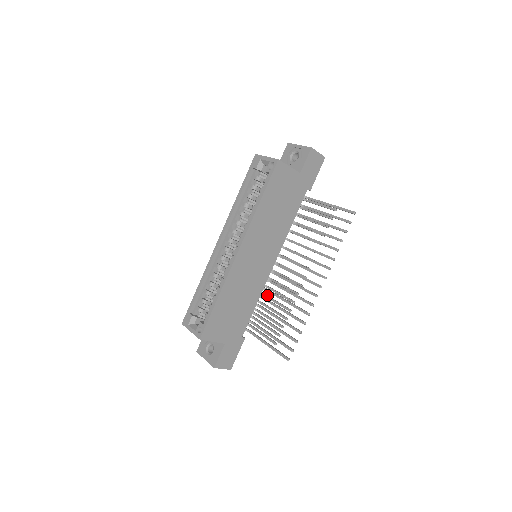
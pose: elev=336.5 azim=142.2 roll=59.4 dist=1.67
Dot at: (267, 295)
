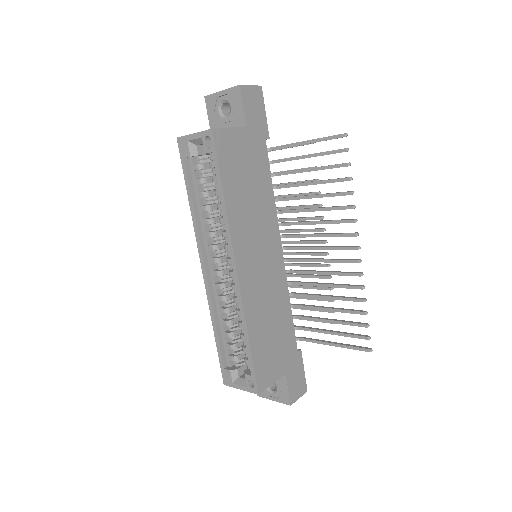
Dot at: occluded
